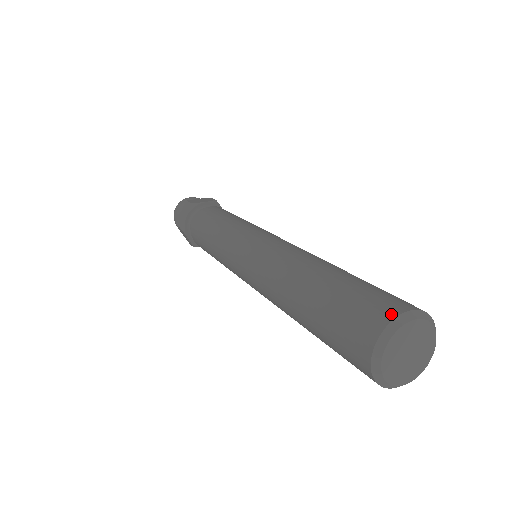
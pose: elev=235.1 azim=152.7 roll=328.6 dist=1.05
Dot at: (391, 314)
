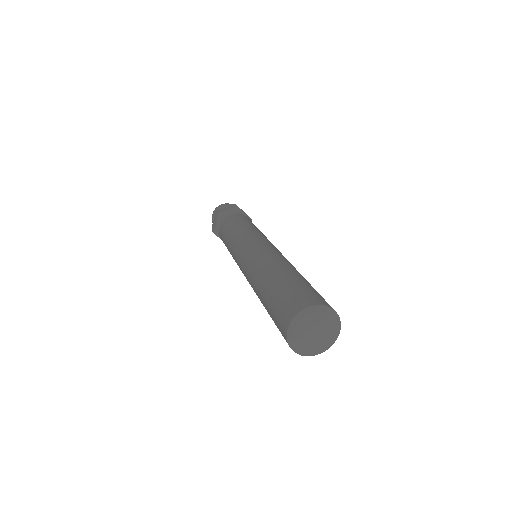
Dot at: (325, 303)
